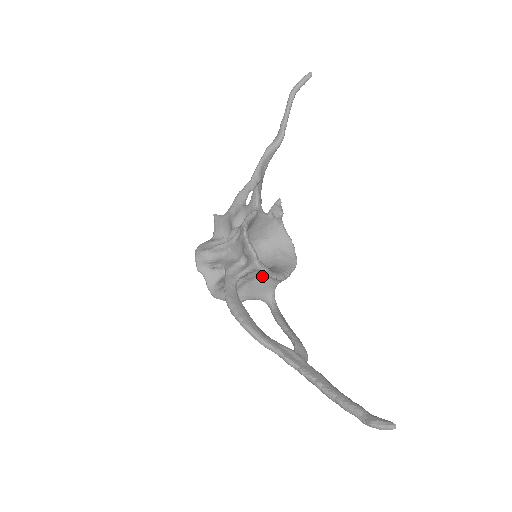
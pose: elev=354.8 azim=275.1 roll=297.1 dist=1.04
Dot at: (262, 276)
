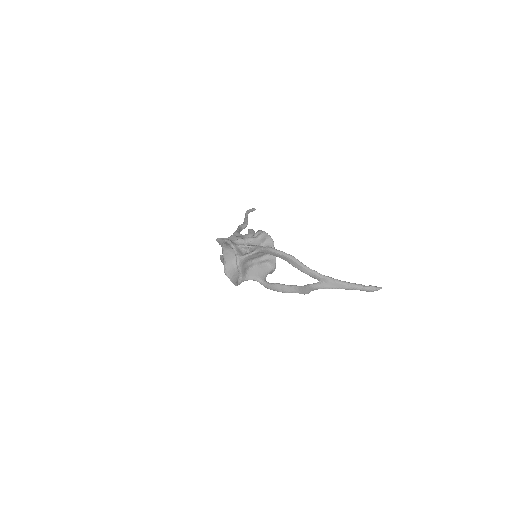
Dot at: (264, 263)
